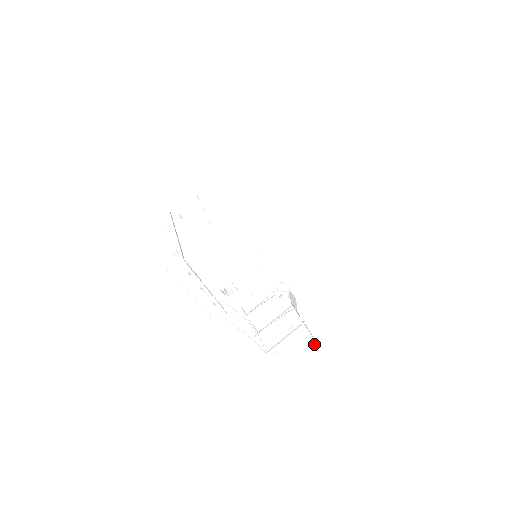
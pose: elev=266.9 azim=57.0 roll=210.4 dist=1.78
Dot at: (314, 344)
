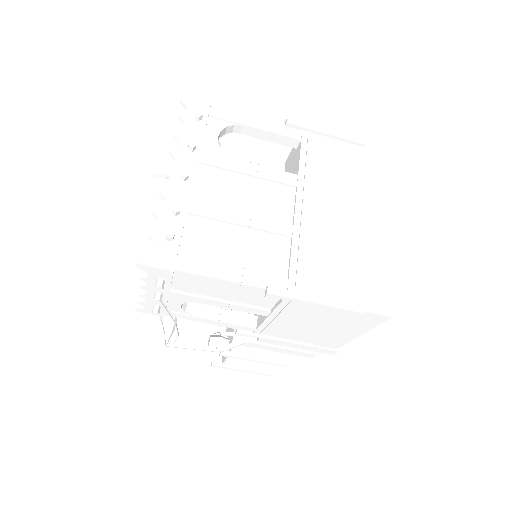
Dot at: (220, 366)
